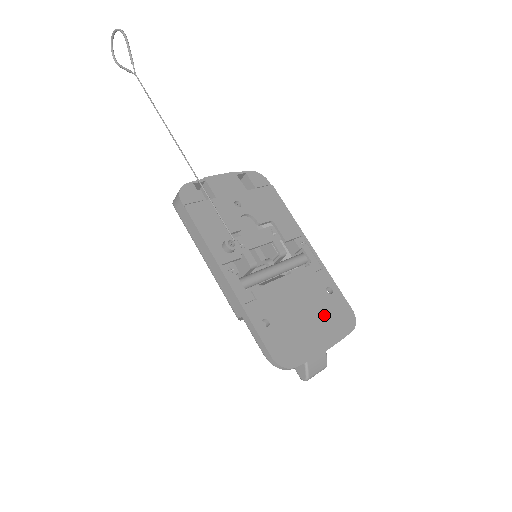
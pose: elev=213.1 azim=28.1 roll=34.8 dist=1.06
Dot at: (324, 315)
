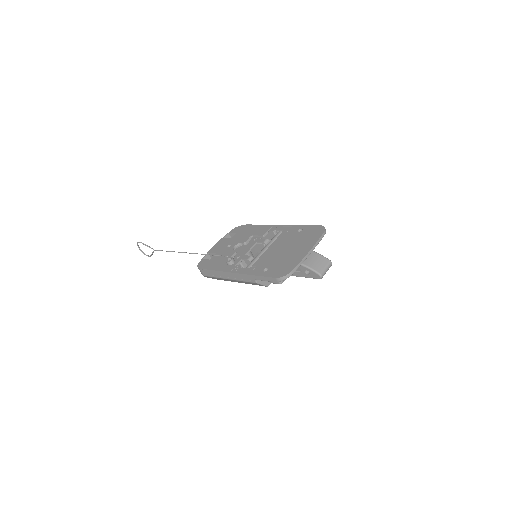
Dot at: (301, 241)
